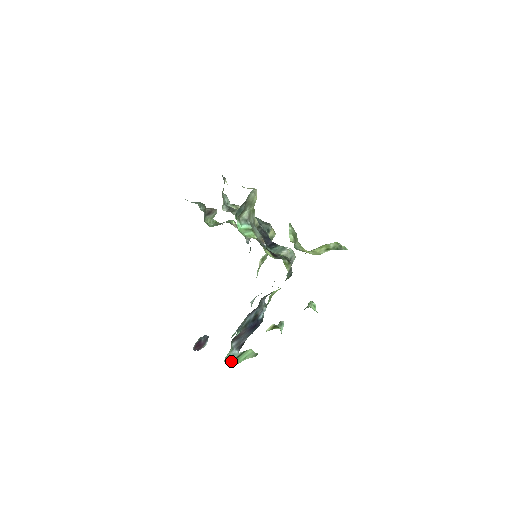
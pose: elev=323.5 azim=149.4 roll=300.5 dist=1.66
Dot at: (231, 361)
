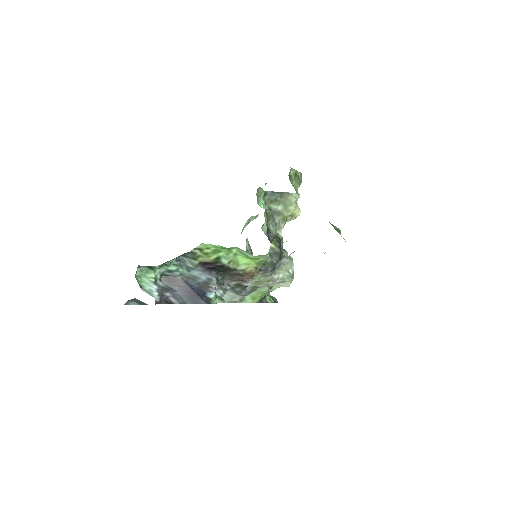
Dot at: (142, 289)
